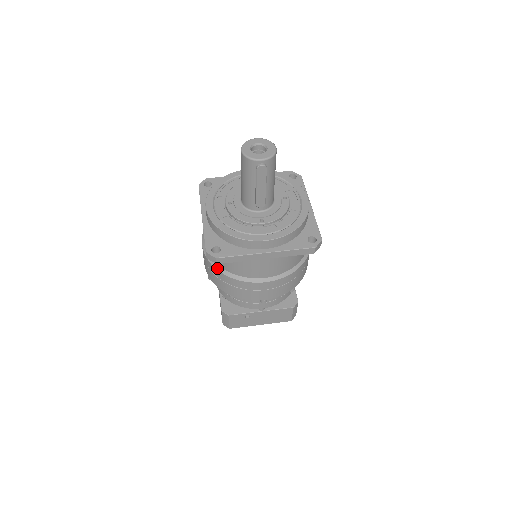
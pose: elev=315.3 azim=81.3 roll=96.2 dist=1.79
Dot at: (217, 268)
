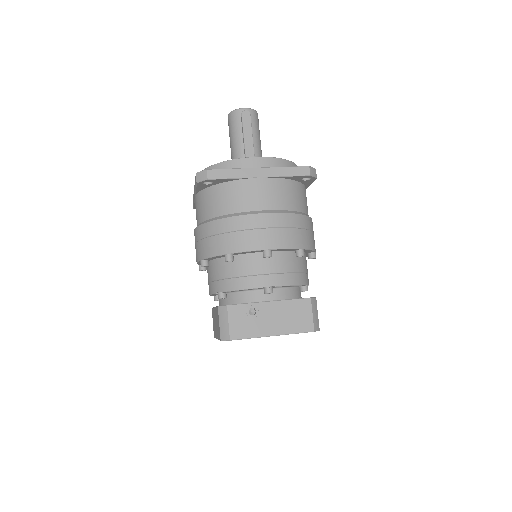
Dot at: (210, 220)
